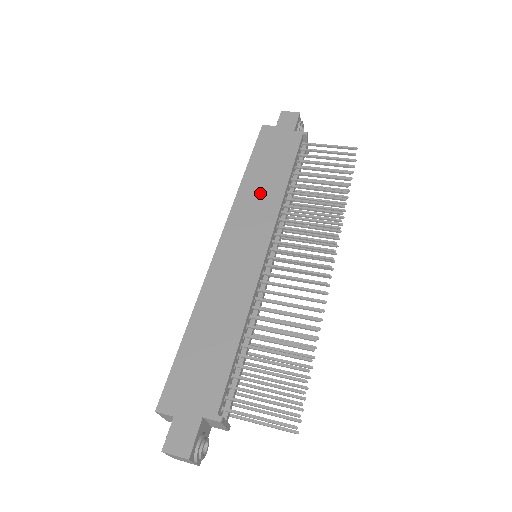
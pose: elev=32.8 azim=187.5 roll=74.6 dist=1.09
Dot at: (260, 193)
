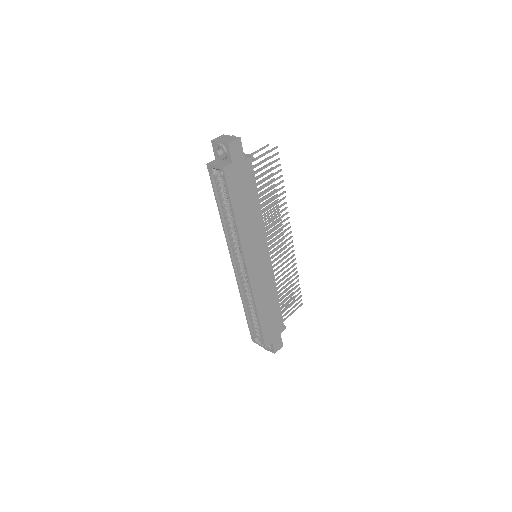
Dot at: (251, 226)
